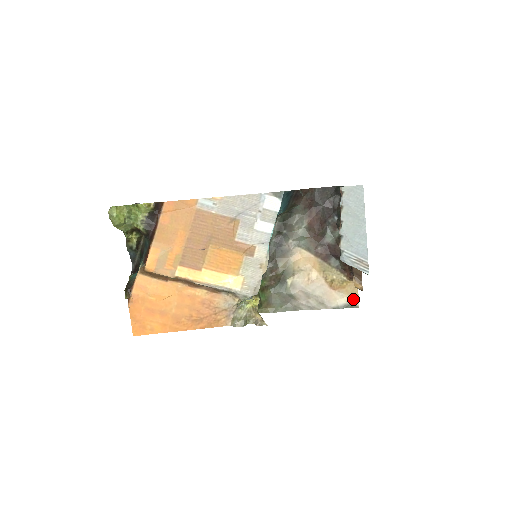
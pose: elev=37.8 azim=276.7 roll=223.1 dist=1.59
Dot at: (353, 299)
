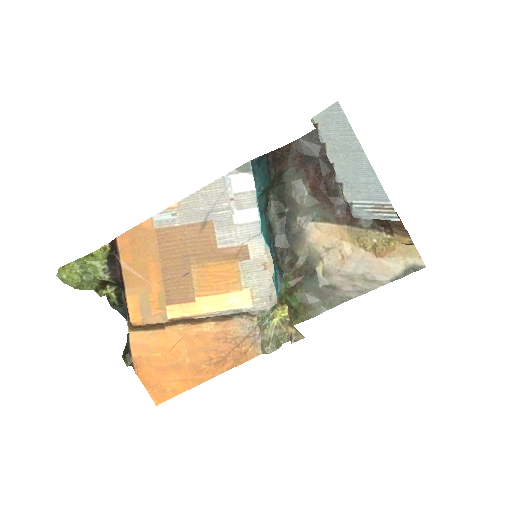
Dot at: (413, 259)
